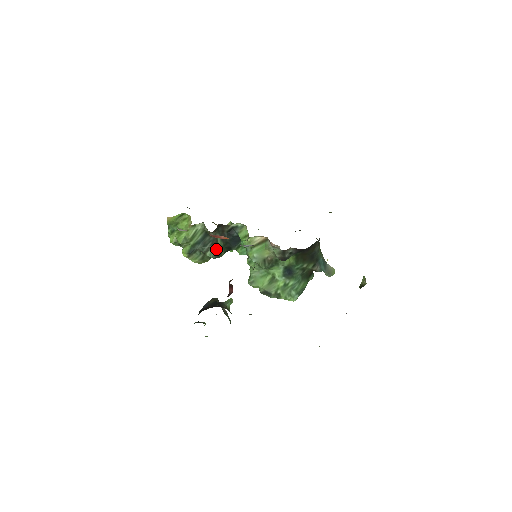
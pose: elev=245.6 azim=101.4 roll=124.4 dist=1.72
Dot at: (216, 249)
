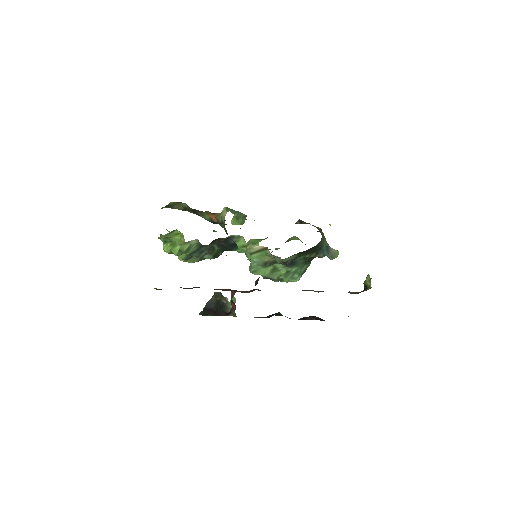
Dot at: (213, 253)
